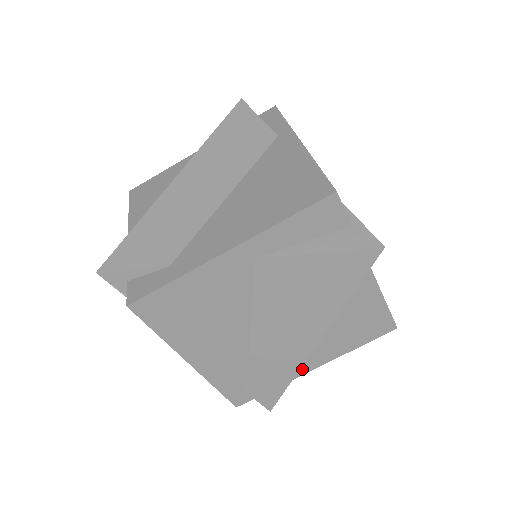
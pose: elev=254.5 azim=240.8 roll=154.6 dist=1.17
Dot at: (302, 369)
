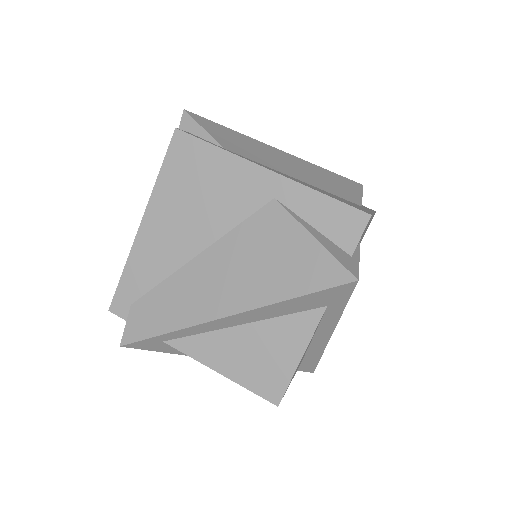
Dot at: (183, 343)
